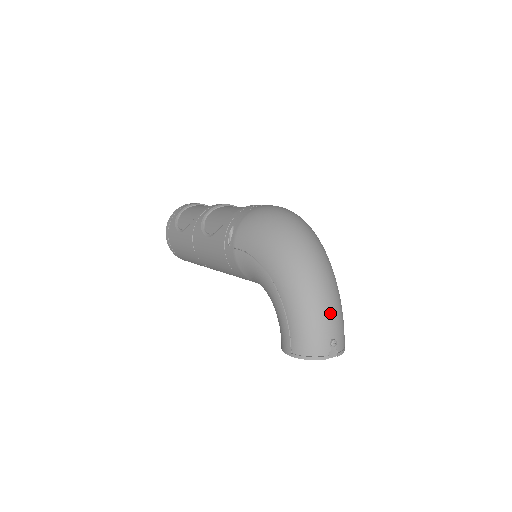
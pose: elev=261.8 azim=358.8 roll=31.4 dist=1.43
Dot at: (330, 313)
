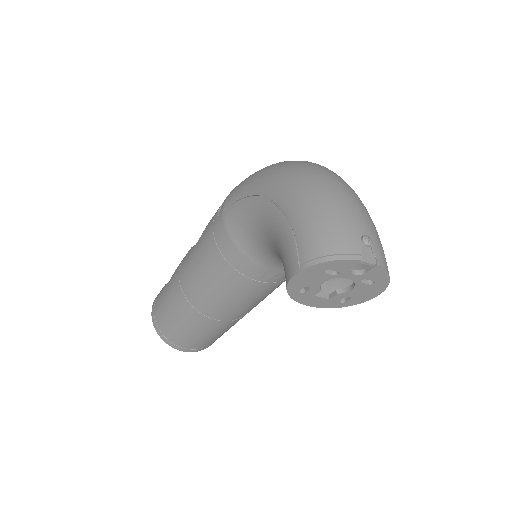
Dot at: (354, 207)
